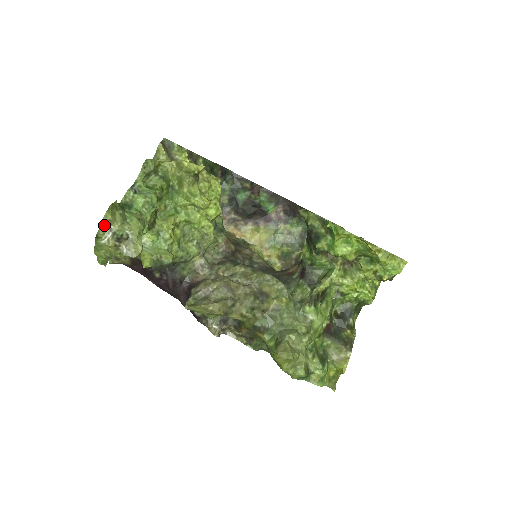
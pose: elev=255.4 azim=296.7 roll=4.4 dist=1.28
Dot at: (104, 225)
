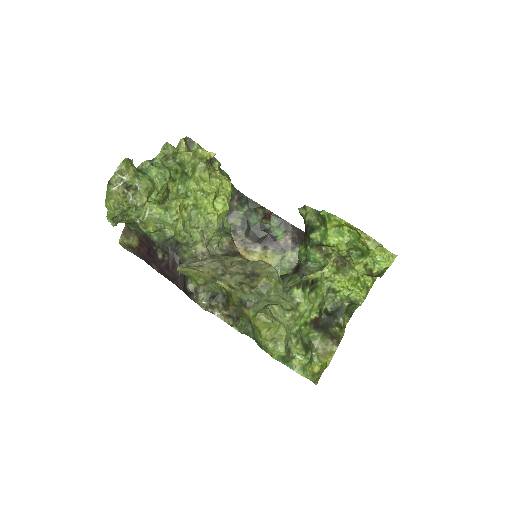
Dot at: (118, 174)
